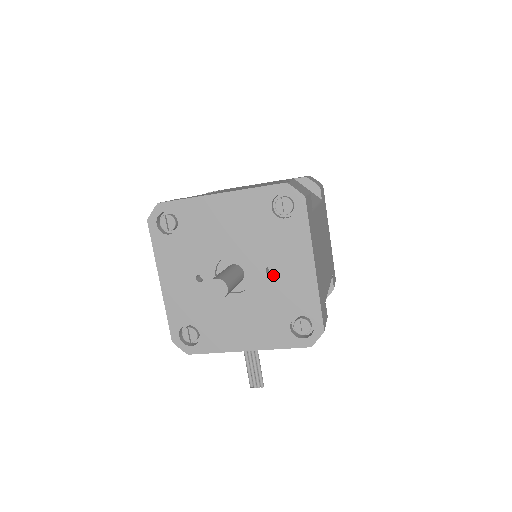
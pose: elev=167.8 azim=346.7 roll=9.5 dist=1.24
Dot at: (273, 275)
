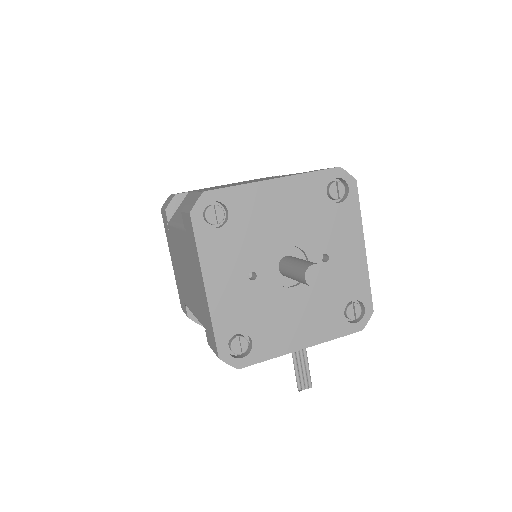
Dot at: (328, 262)
